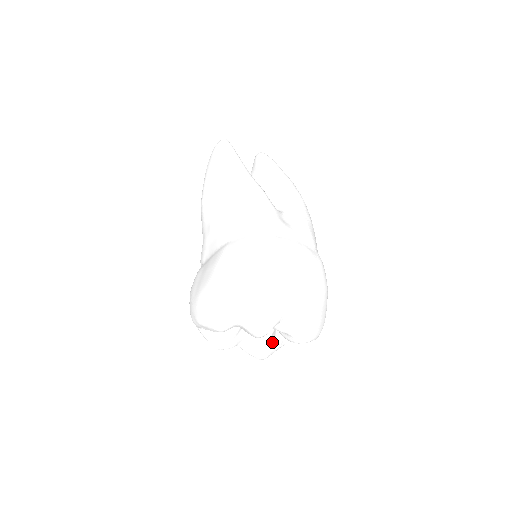
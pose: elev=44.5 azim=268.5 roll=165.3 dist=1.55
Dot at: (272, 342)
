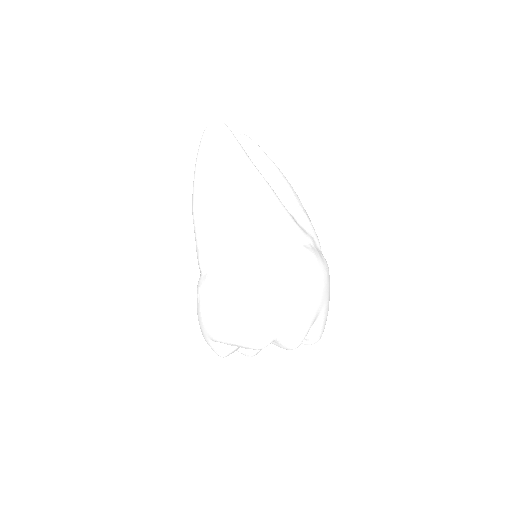
Dot at: occluded
